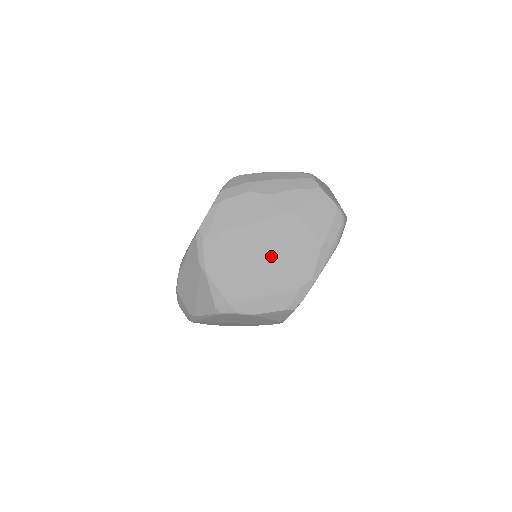
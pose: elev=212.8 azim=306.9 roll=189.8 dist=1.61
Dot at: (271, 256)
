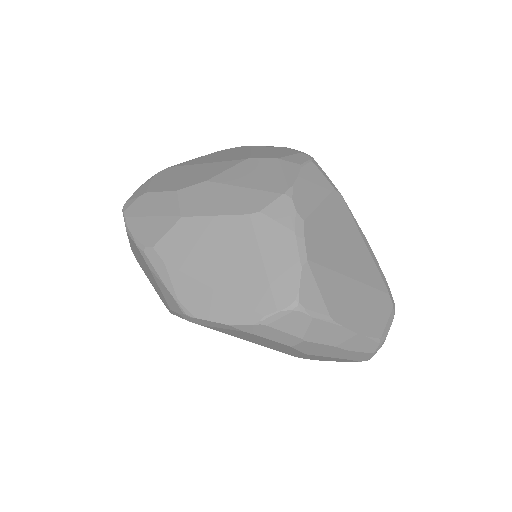
Dot at: occluded
